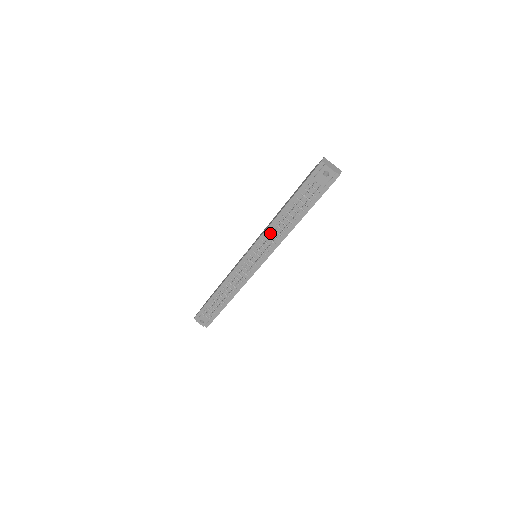
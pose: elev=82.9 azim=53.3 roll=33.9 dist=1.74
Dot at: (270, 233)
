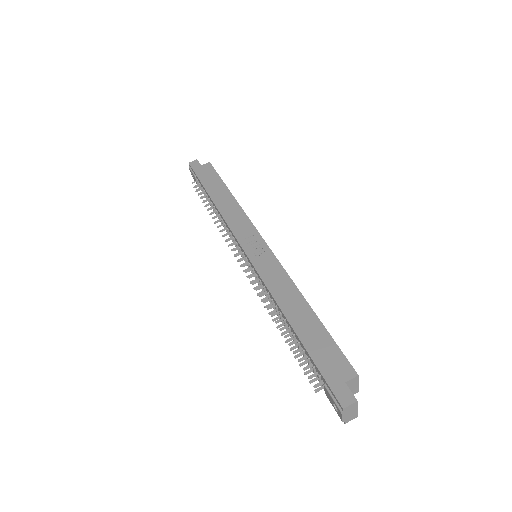
Dot at: (268, 295)
